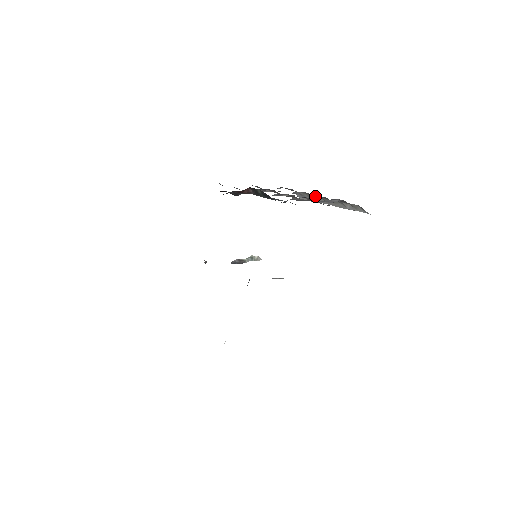
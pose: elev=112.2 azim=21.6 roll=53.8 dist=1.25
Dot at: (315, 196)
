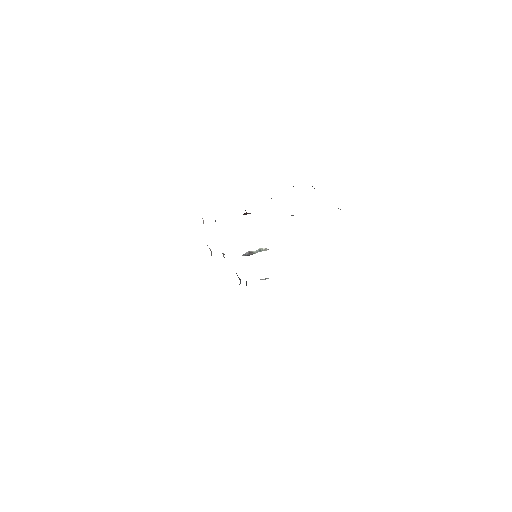
Dot at: occluded
